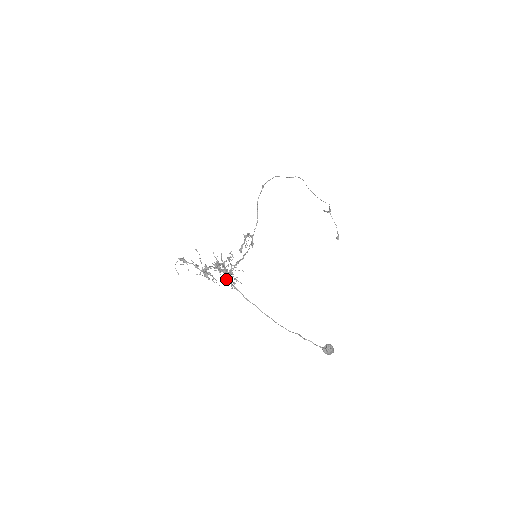
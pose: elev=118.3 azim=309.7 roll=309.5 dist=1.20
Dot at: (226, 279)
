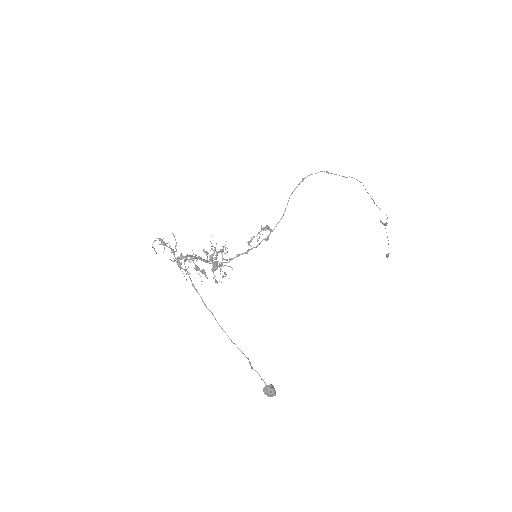
Dot at: (212, 271)
